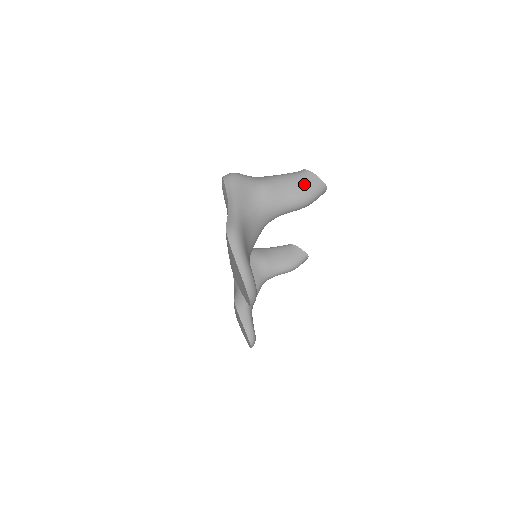
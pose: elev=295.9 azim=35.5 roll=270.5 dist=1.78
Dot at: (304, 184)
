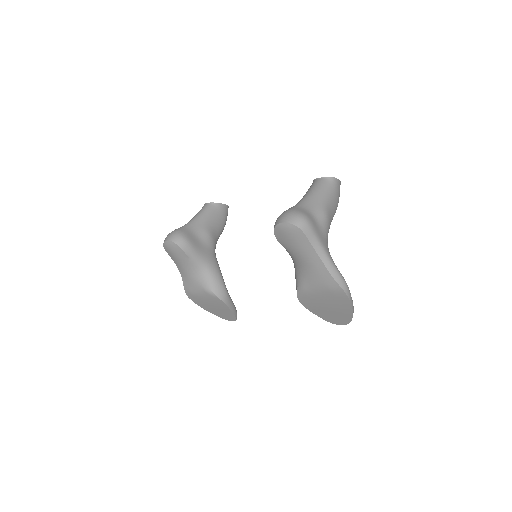
Dot at: (338, 195)
